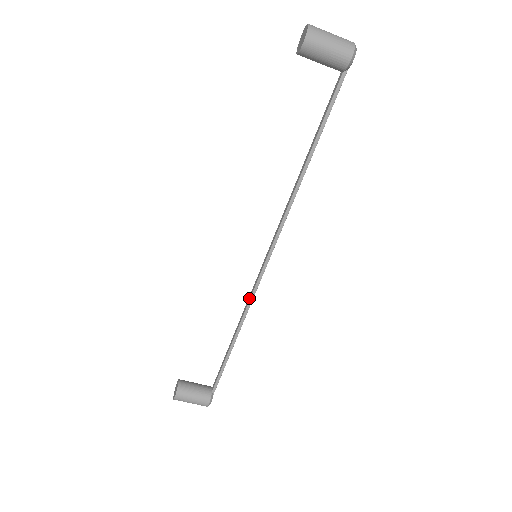
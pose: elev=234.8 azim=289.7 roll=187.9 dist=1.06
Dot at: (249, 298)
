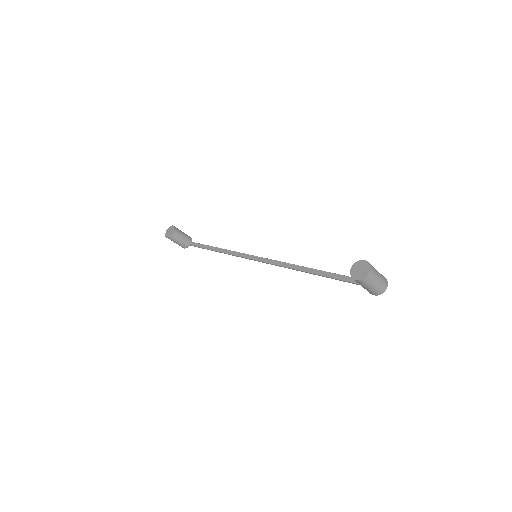
Dot at: (239, 255)
